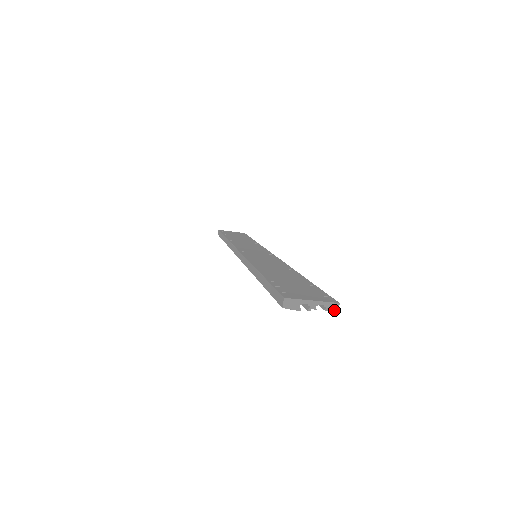
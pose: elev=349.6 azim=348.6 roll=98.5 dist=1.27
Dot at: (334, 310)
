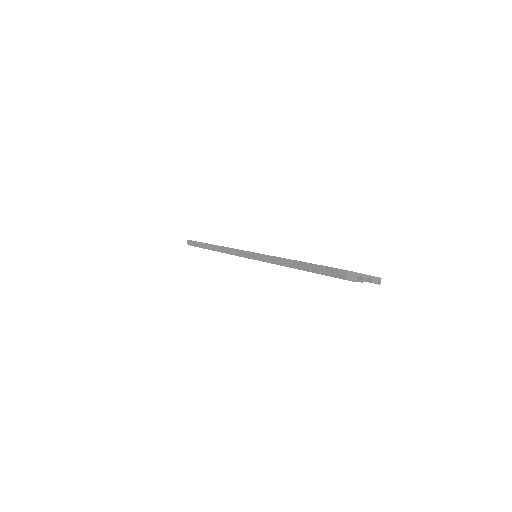
Dot at: (378, 283)
